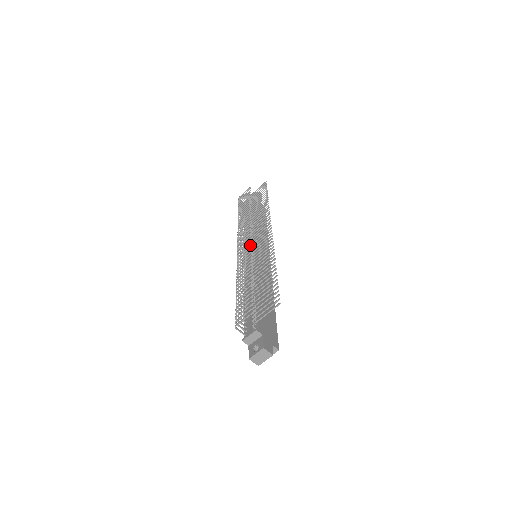
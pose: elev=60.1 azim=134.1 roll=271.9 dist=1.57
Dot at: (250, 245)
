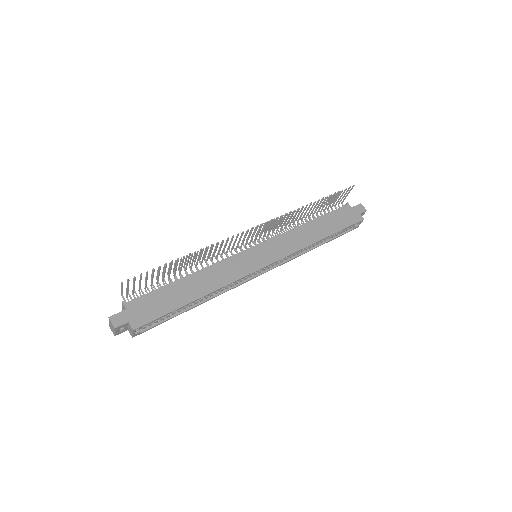
Dot at: occluded
